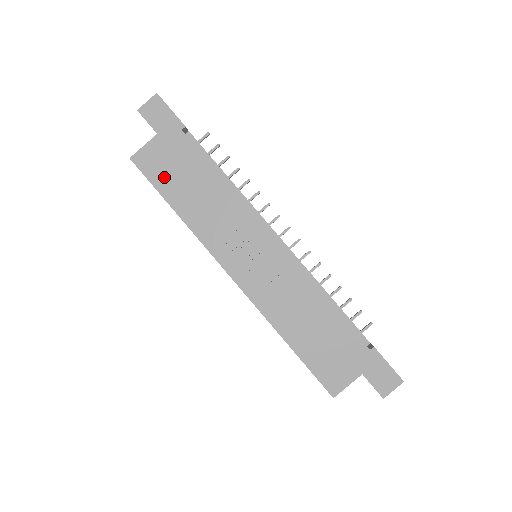
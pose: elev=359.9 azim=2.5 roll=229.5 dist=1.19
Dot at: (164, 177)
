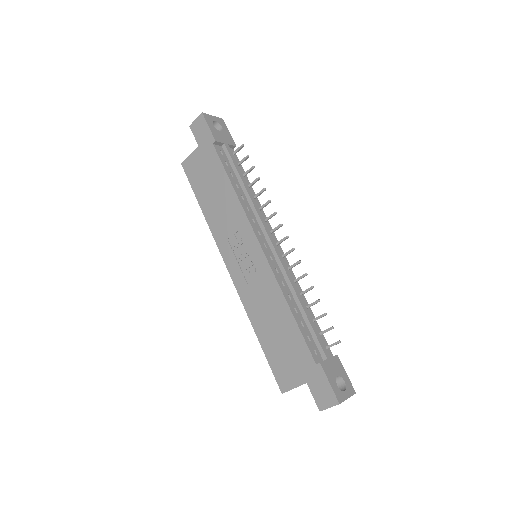
Dot at: (198, 181)
